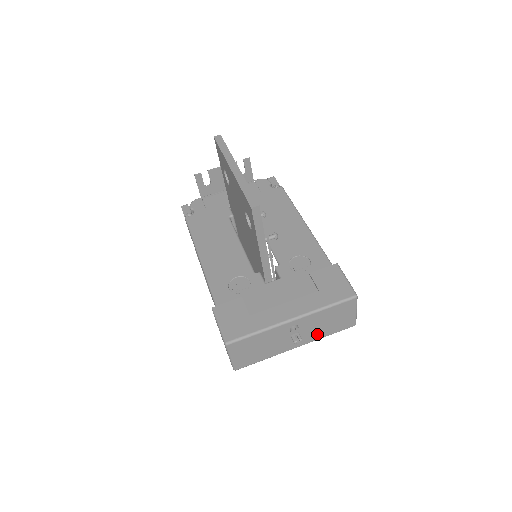
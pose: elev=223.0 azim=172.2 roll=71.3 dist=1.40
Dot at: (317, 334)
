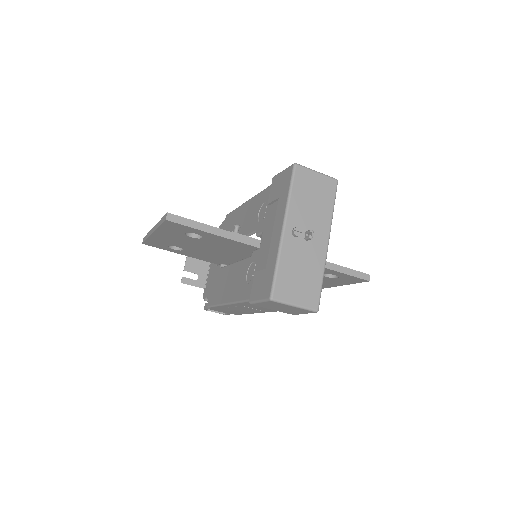
Dot at: (322, 217)
